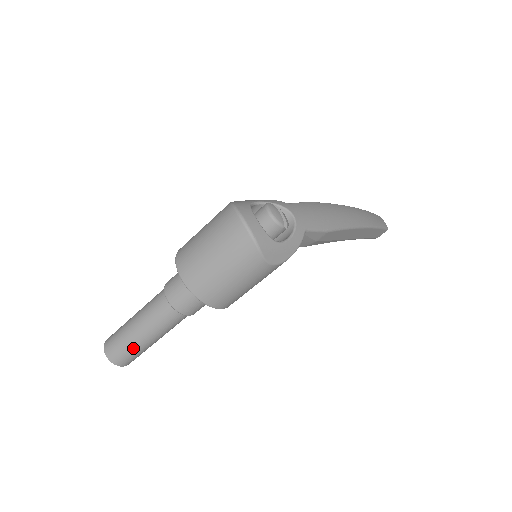
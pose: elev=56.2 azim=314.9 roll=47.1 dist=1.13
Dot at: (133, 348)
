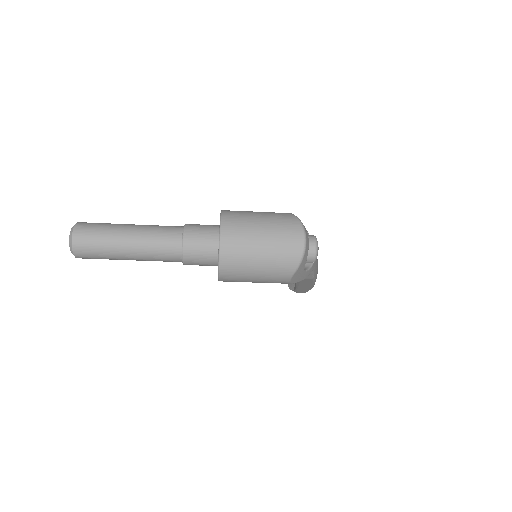
Dot at: (108, 252)
